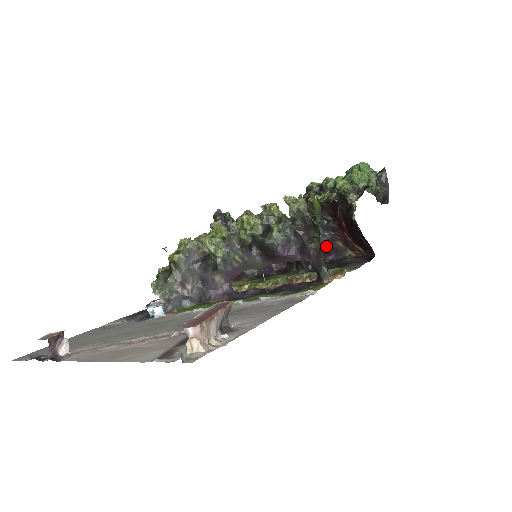
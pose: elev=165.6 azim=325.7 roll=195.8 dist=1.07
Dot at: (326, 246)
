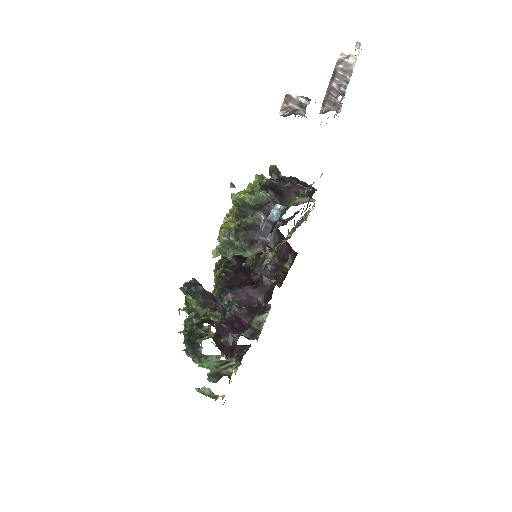
Dot at: occluded
